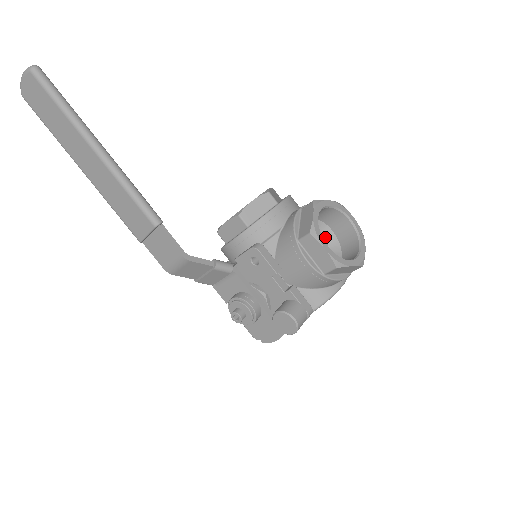
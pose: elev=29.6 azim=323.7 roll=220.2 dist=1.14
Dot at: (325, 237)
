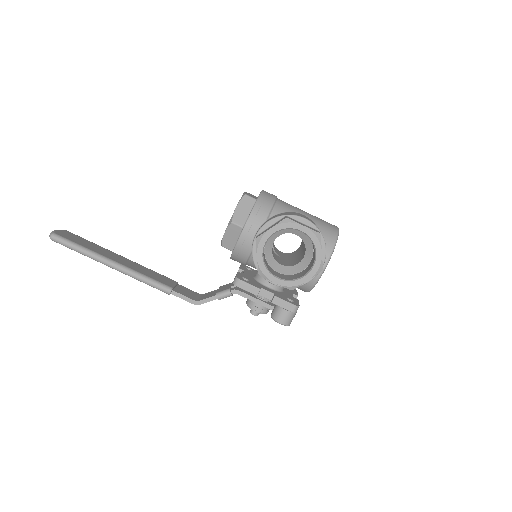
Dot at: (296, 234)
